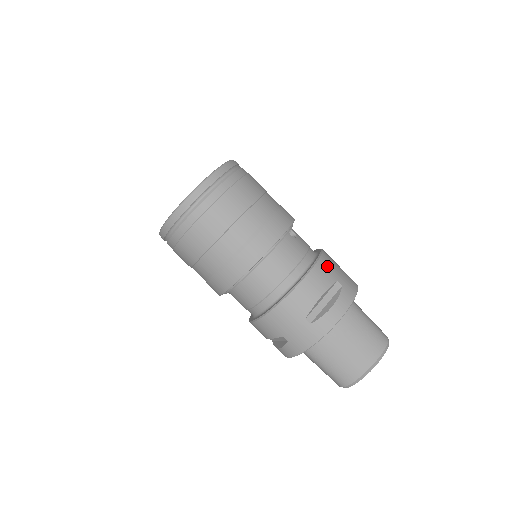
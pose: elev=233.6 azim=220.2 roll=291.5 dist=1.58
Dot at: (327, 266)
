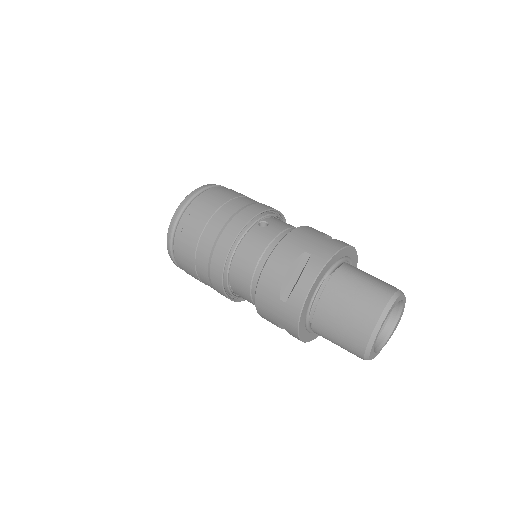
Dot at: (293, 241)
